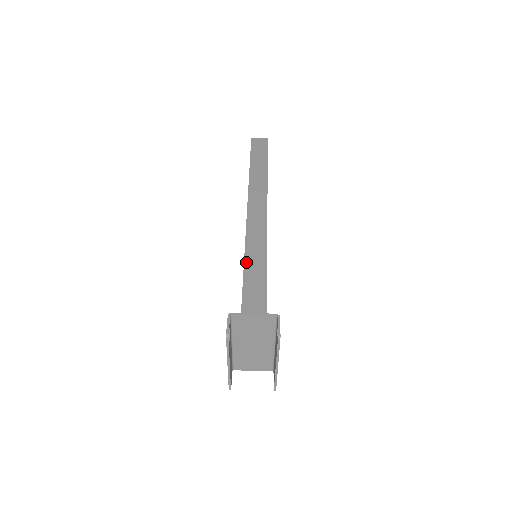
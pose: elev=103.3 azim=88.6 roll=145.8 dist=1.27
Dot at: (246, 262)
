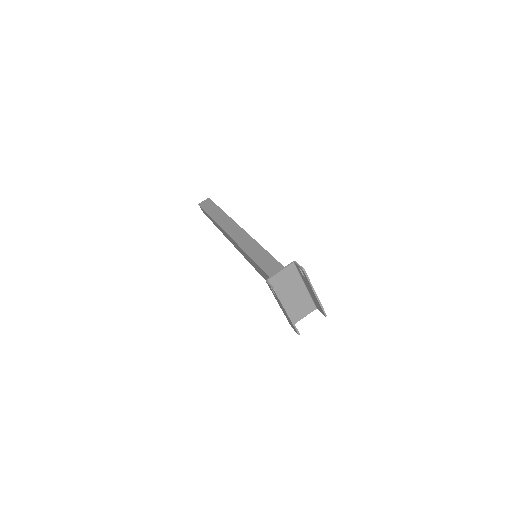
Dot at: (253, 258)
